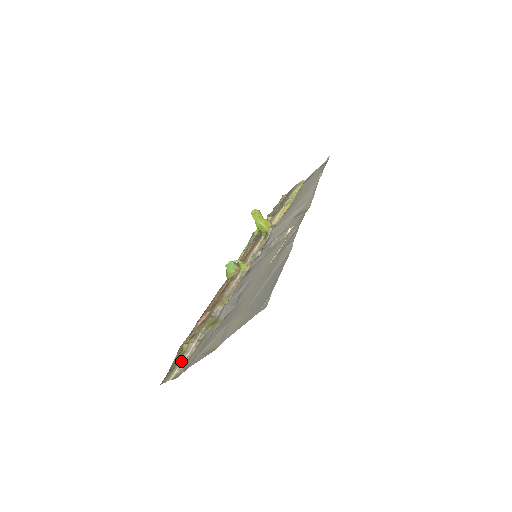
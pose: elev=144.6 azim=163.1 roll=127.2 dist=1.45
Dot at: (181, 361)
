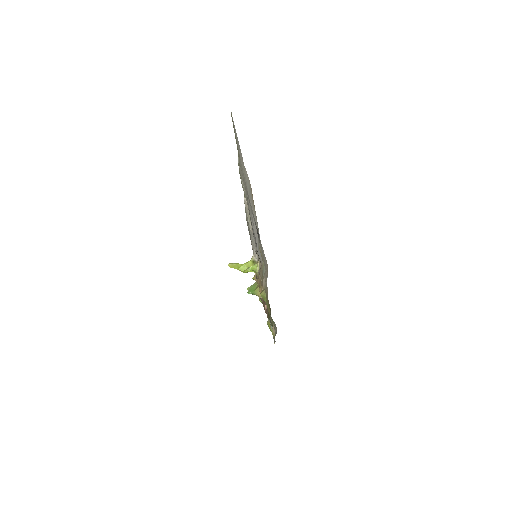
Dot at: (265, 282)
